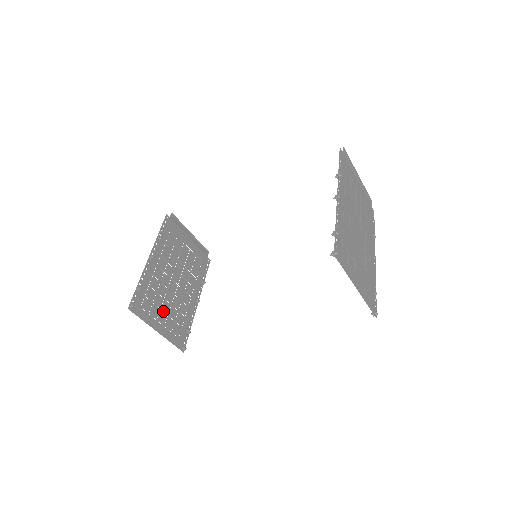
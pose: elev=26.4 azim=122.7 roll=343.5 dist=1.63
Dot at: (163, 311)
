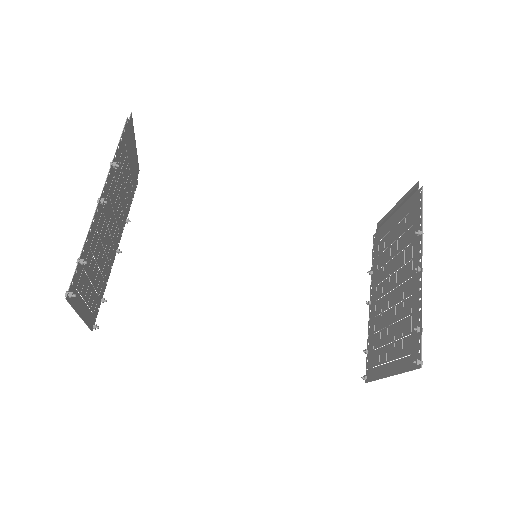
Dot at: (91, 282)
